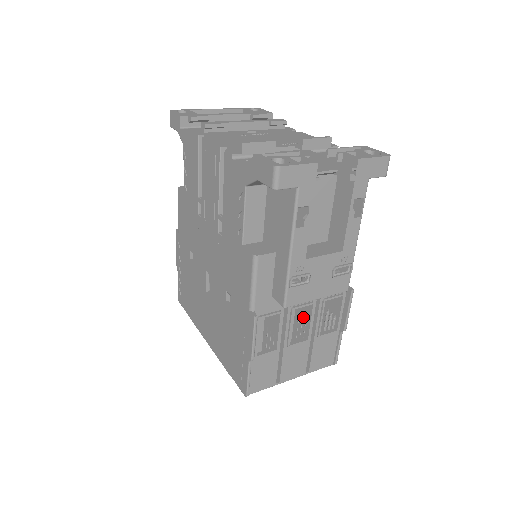
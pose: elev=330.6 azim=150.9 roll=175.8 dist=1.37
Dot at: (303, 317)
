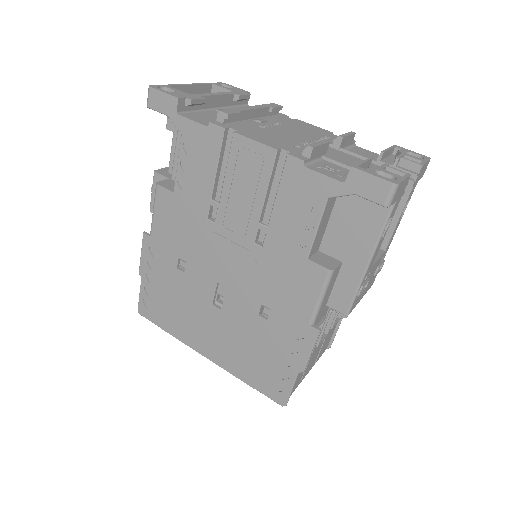
Dot at: occluded
